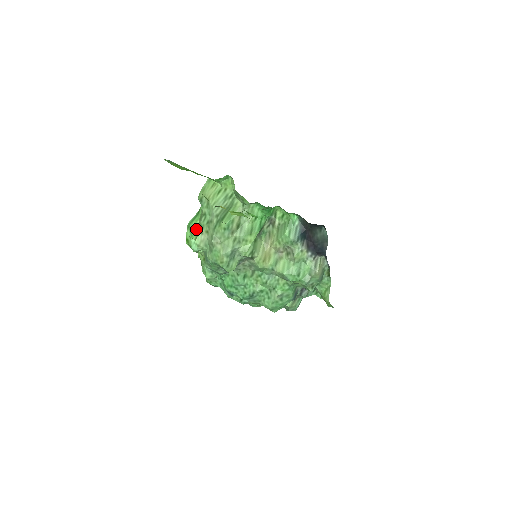
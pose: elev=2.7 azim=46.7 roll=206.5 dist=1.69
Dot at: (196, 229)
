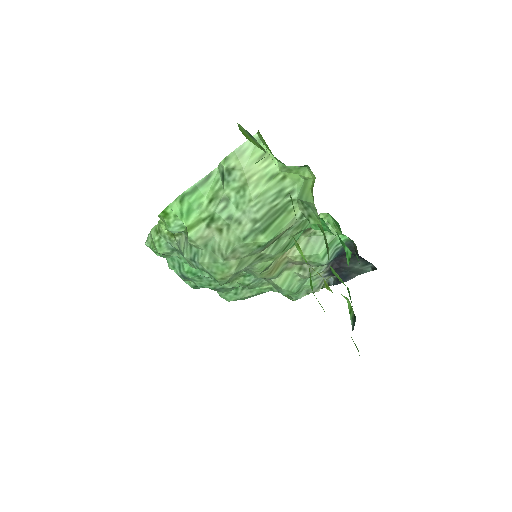
Dot at: (196, 211)
